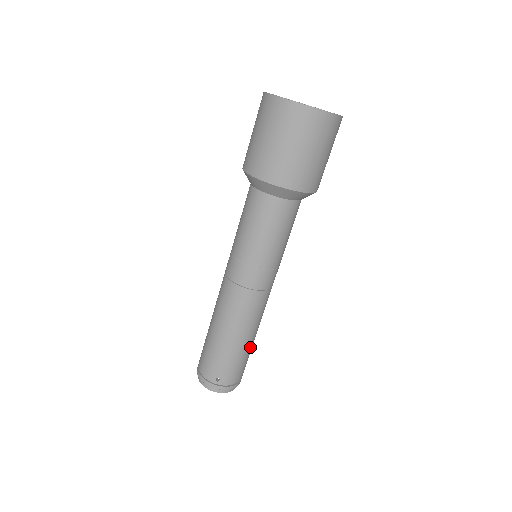
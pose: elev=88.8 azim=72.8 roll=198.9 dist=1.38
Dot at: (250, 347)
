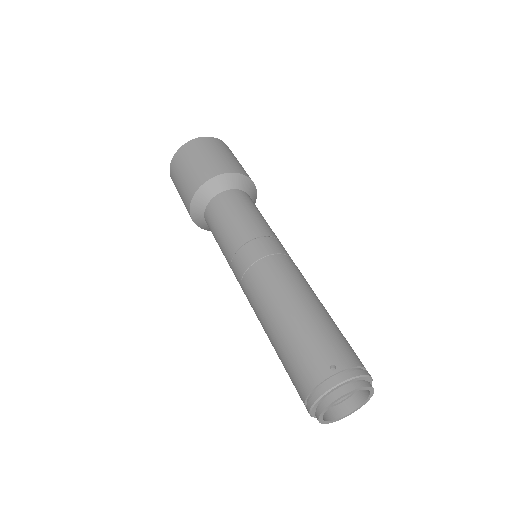
Dot at: (332, 320)
